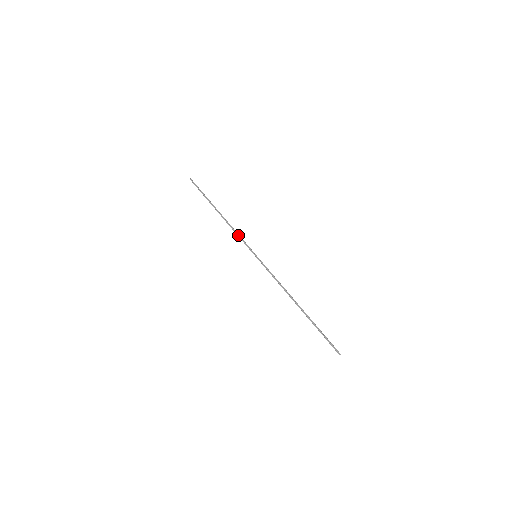
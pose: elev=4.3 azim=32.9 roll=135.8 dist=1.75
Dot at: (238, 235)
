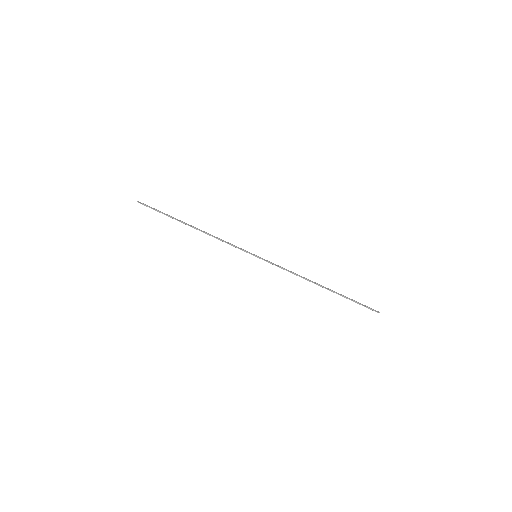
Dot at: (227, 242)
